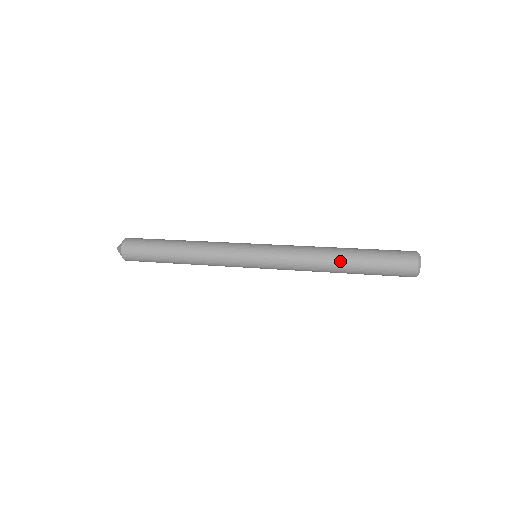
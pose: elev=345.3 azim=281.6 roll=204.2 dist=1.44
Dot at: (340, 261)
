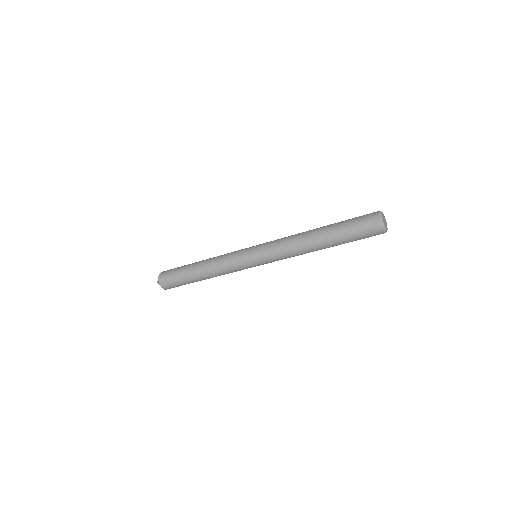
Dot at: (317, 235)
